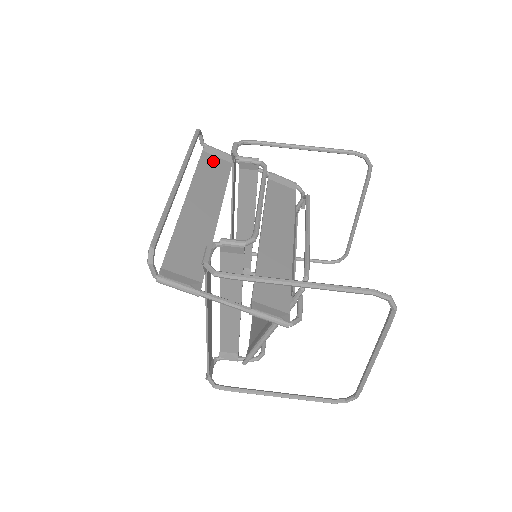
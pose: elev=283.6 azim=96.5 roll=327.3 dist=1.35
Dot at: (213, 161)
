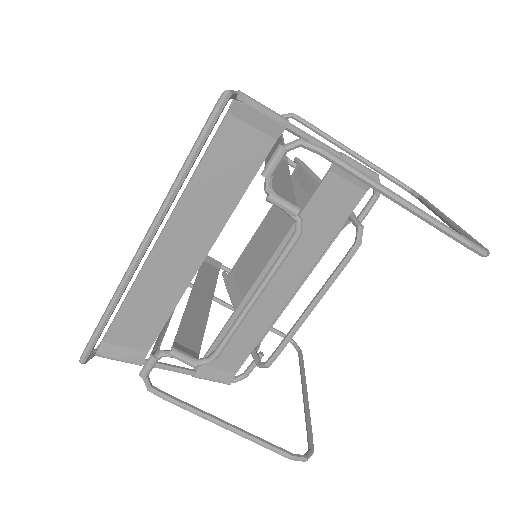
Dot at: (239, 141)
